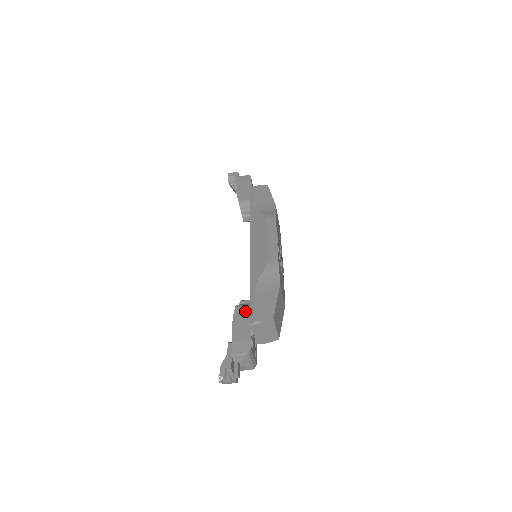
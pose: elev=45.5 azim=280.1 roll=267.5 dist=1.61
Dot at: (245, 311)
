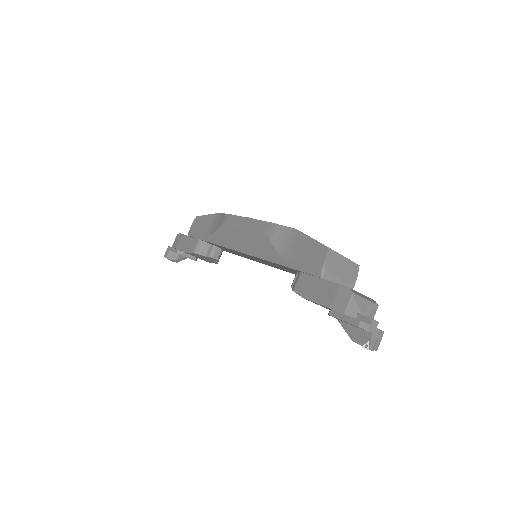
Dot at: (303, 280)
